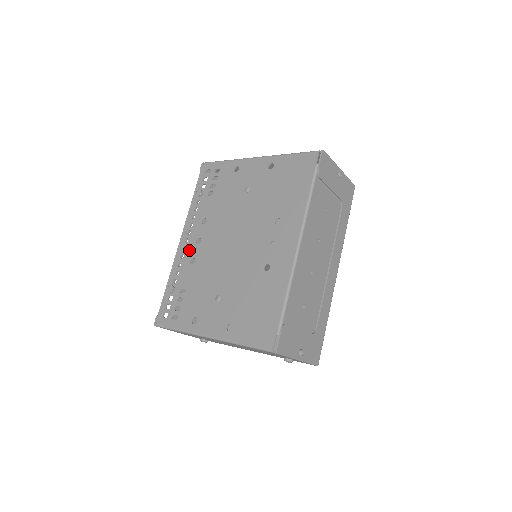
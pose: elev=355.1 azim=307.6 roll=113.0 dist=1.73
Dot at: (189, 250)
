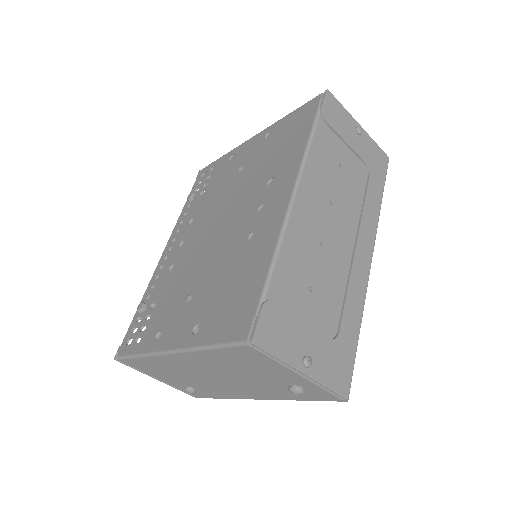
Dot at: (170, 257)
